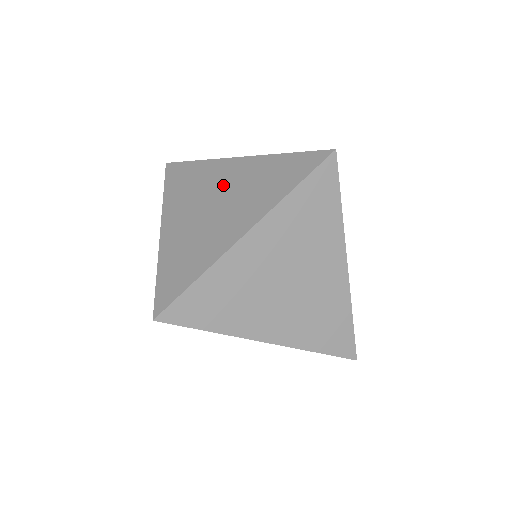
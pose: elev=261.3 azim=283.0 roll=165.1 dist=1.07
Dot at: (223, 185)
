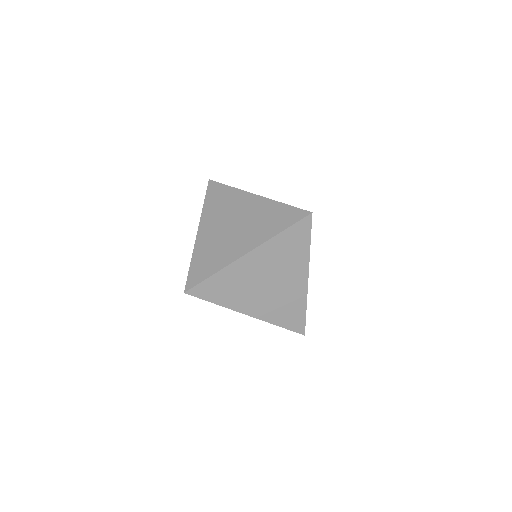
Dot at: (241, 213)
